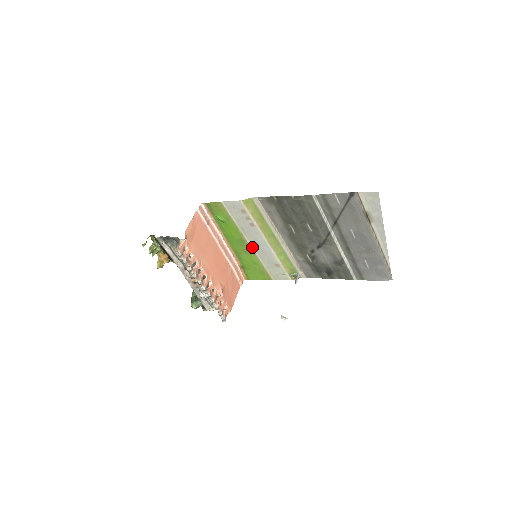
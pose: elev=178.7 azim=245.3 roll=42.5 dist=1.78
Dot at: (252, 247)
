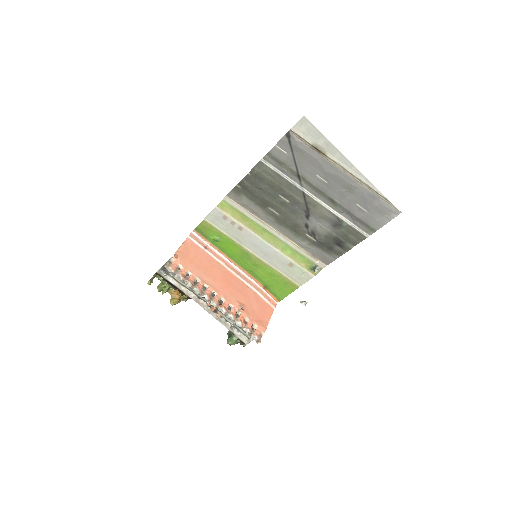
Dot at: (257, 256)
